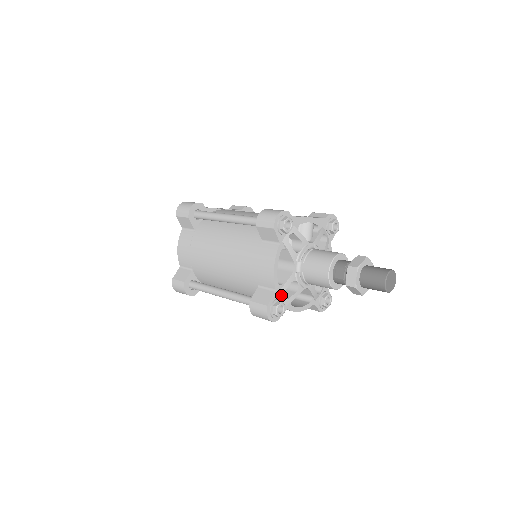
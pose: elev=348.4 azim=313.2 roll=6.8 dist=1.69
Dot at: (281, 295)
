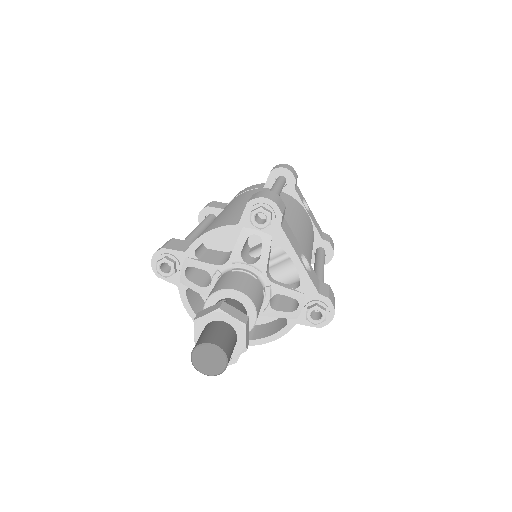
Dot at: (186, 264)
